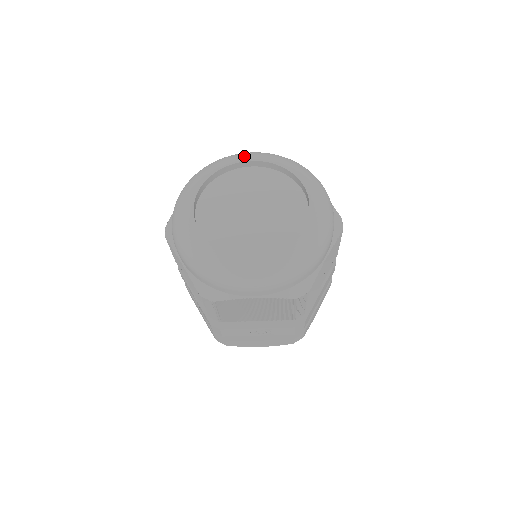
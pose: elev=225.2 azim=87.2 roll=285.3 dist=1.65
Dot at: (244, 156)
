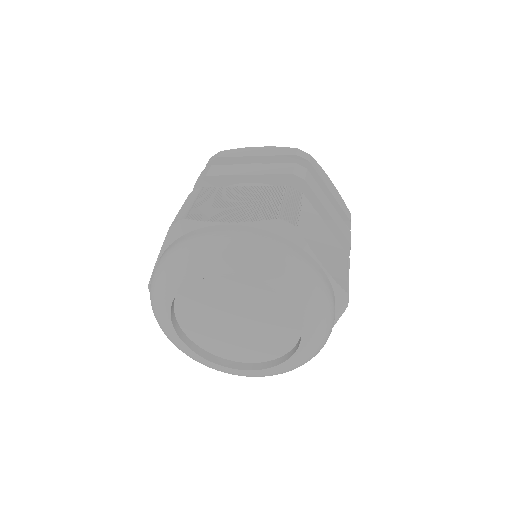
Dot at: (214, 268)
